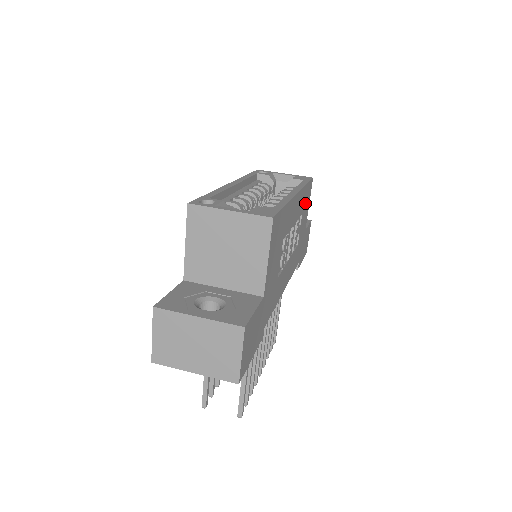
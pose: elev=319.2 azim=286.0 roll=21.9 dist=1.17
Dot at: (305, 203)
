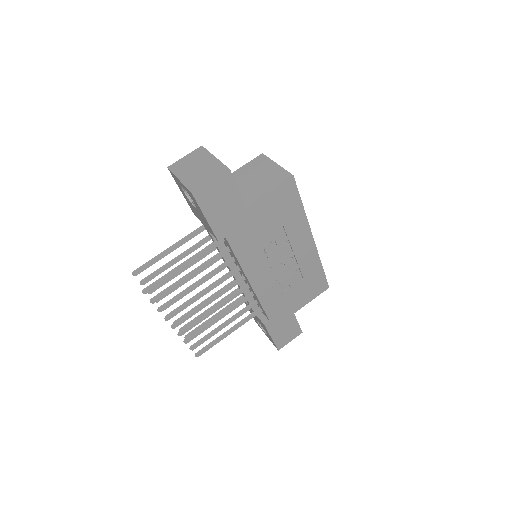
Dot at: (311, 281)
